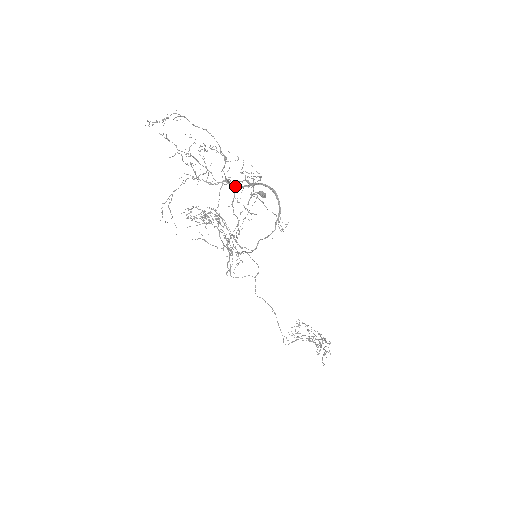
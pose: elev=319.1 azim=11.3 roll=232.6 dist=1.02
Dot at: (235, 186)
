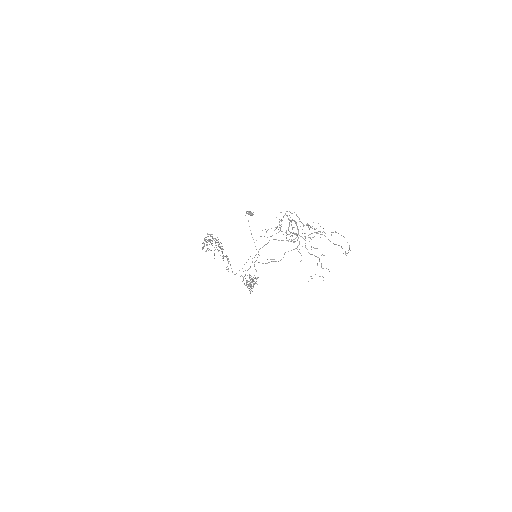
Dot at: (291, 232)
